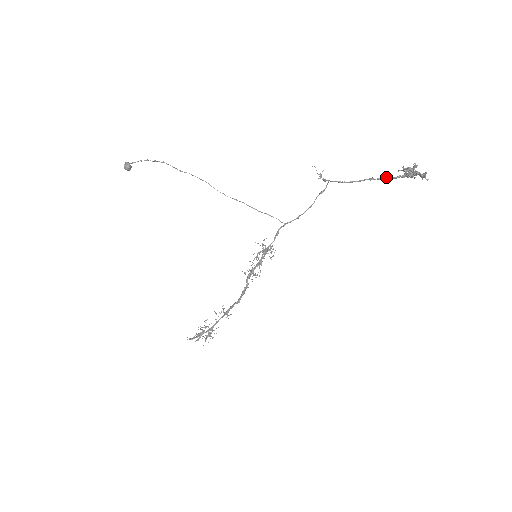
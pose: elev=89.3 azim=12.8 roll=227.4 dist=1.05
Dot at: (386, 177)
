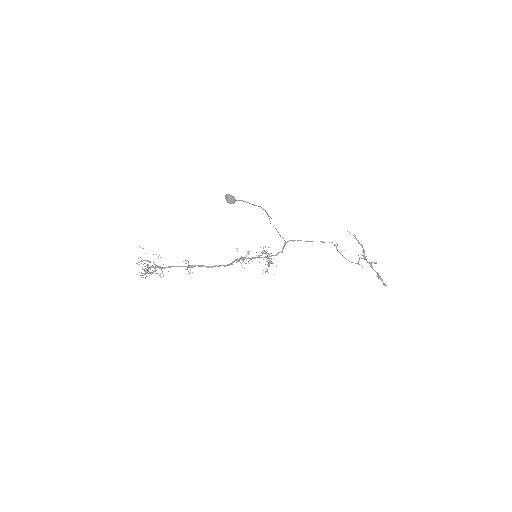
Dot at: occluded
